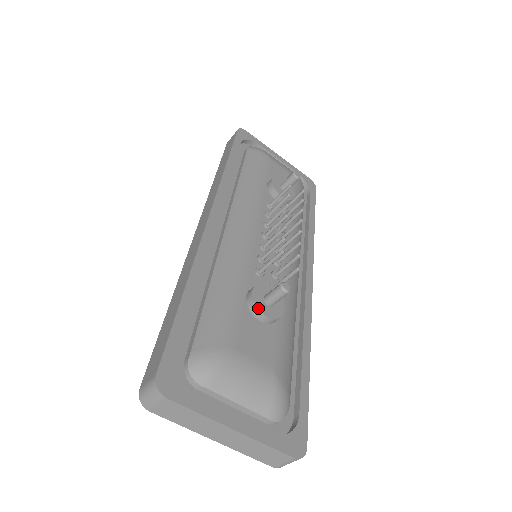
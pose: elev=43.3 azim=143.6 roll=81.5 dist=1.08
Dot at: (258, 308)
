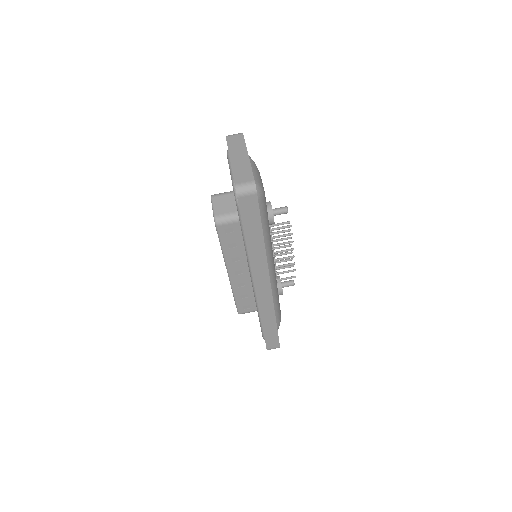
Dot at: (270, 202)
